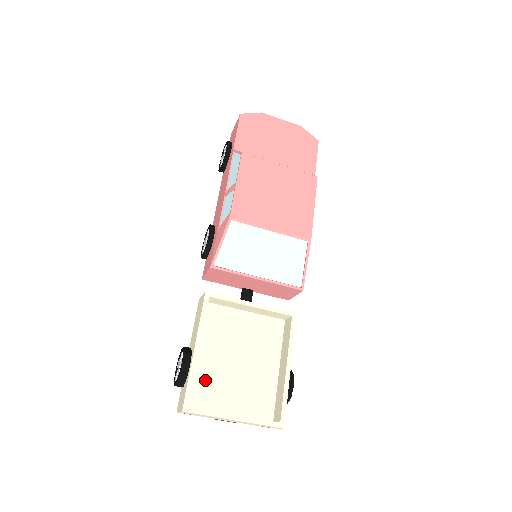
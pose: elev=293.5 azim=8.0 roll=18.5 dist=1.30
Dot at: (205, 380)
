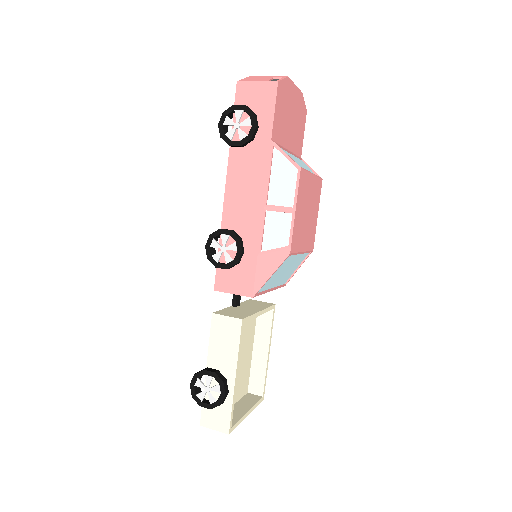
Dot at: occluded
